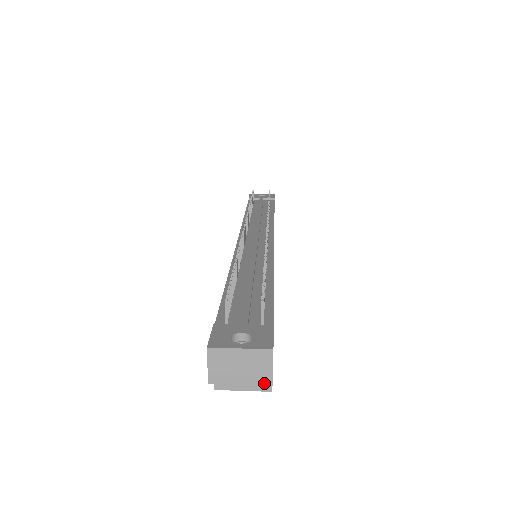
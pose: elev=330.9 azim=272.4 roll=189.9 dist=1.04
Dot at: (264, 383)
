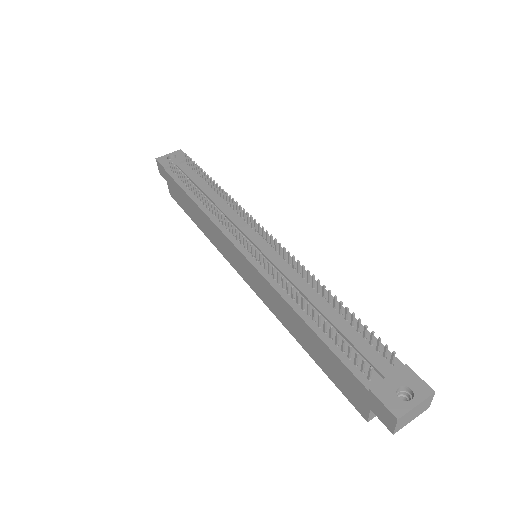
Dot at: (425, 410)
